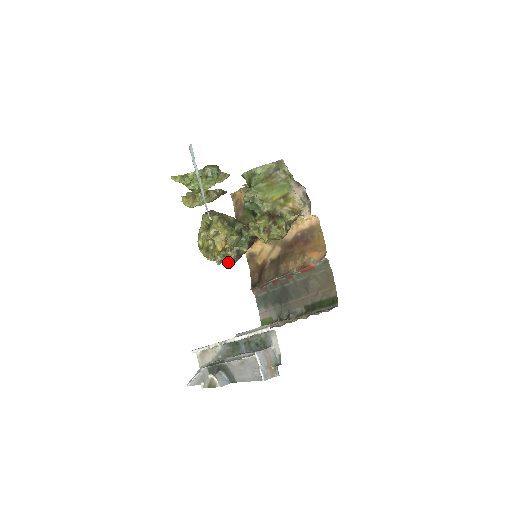
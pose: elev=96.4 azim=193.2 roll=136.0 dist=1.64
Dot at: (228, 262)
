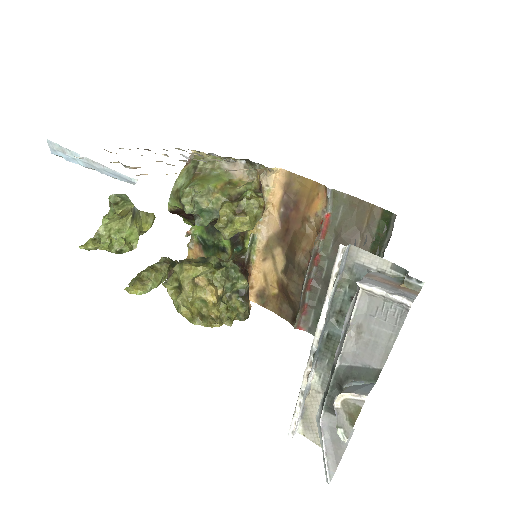
Dot at: (240, 317)
